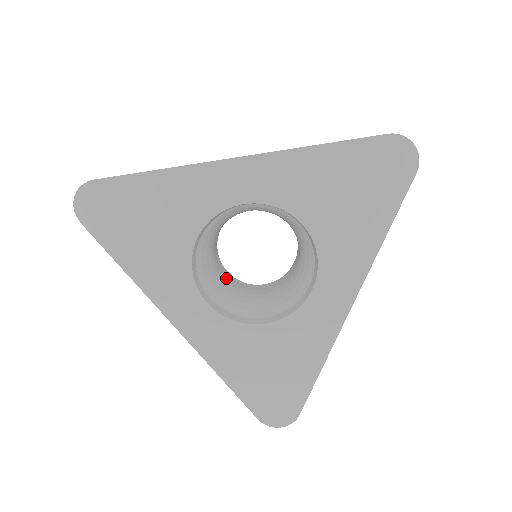
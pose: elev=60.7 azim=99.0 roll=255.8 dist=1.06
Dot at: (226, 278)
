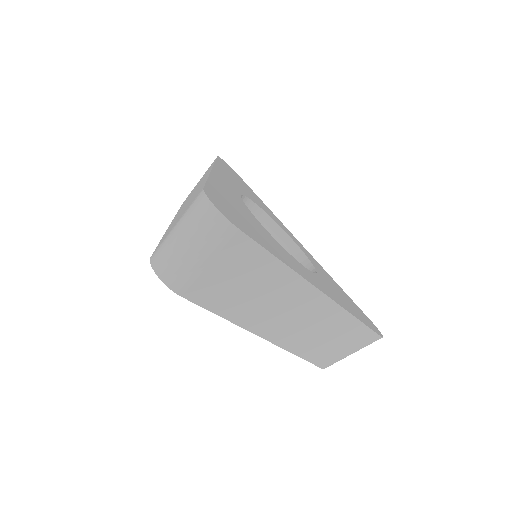
Dot at: occluded
